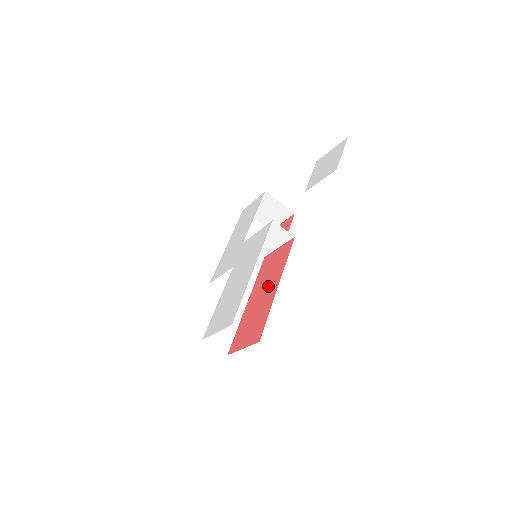
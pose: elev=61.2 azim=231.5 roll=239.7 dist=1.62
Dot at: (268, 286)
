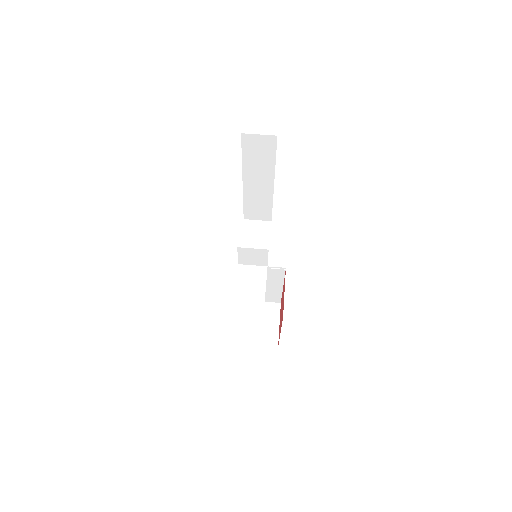
Dot at: occluded
